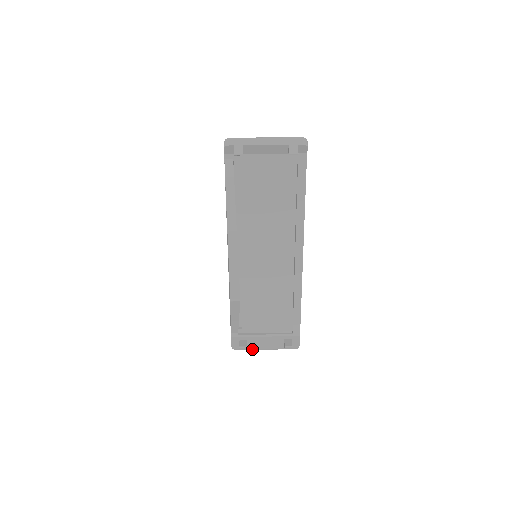
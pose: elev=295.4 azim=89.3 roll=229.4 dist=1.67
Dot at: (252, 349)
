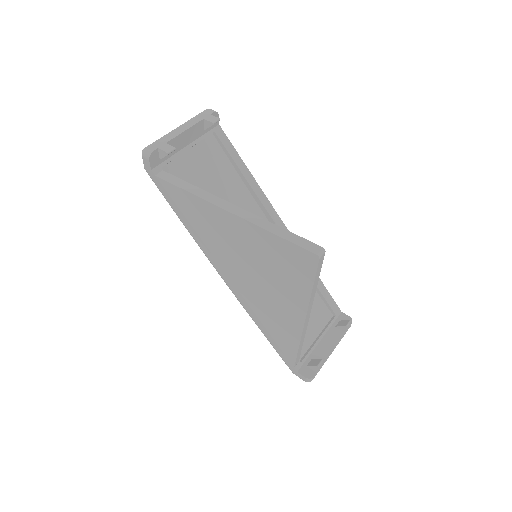
Dot at: occluded
